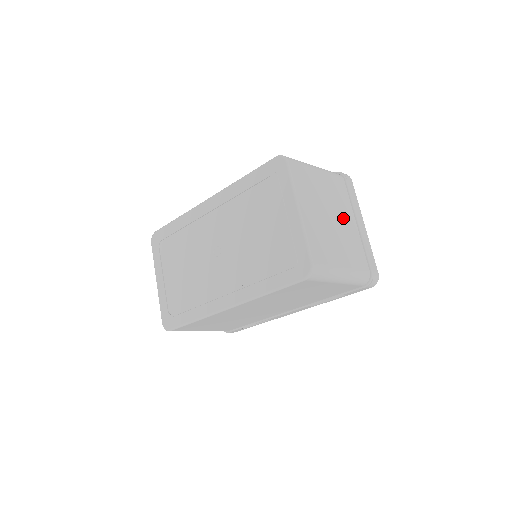
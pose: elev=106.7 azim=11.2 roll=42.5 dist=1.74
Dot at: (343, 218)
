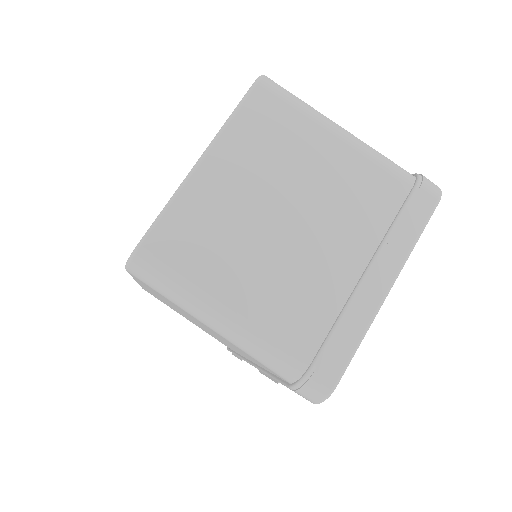
Dot at: (328, 239)
